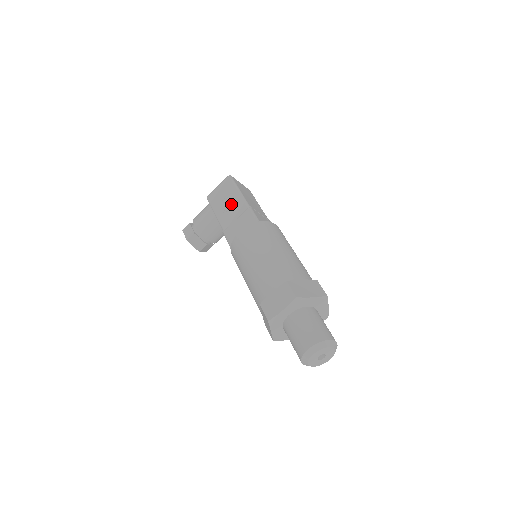
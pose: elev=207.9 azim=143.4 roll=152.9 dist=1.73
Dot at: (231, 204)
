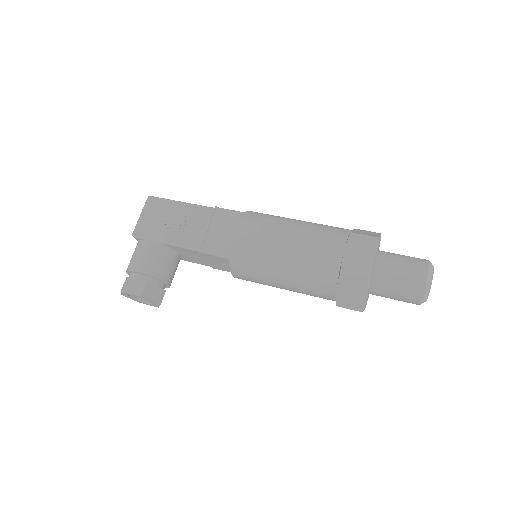
Dot at: (184, 219)
